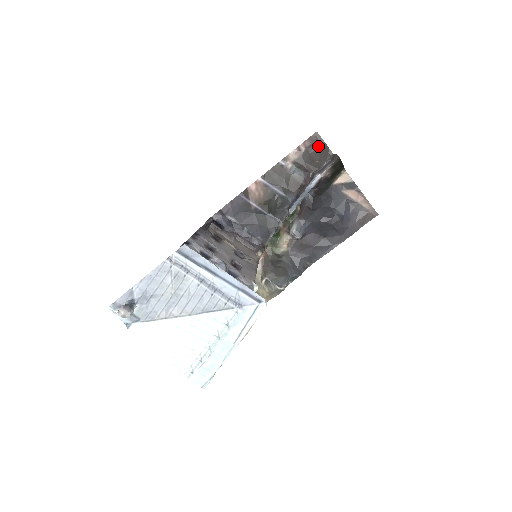
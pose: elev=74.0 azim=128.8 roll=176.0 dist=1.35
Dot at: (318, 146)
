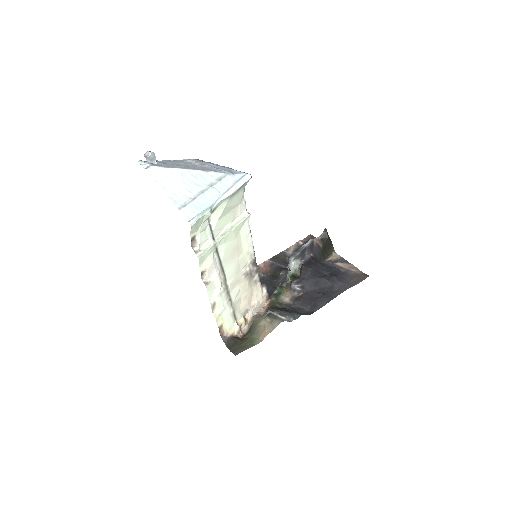
Dot at: occluded
